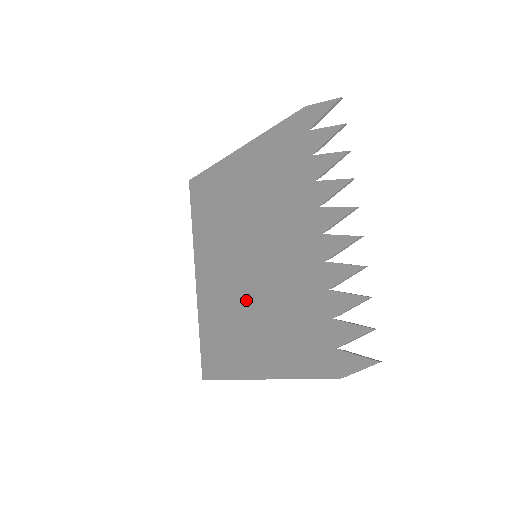
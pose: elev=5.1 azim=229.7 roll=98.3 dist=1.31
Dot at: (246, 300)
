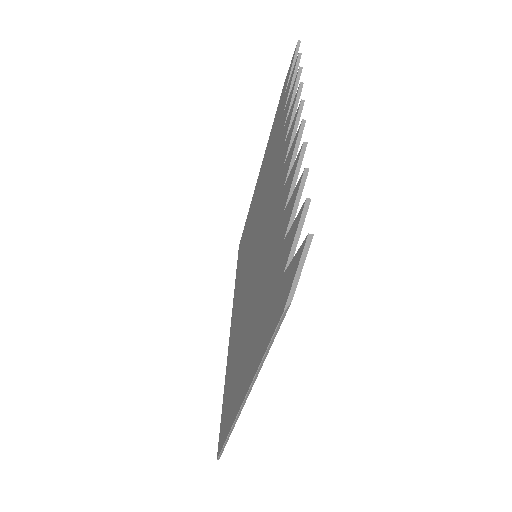
Dot at: (246, 312)
